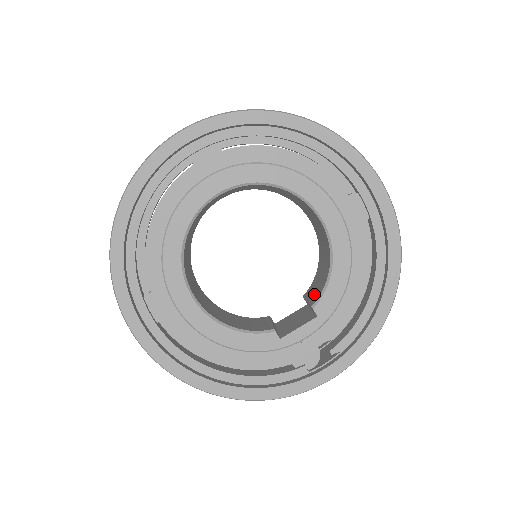
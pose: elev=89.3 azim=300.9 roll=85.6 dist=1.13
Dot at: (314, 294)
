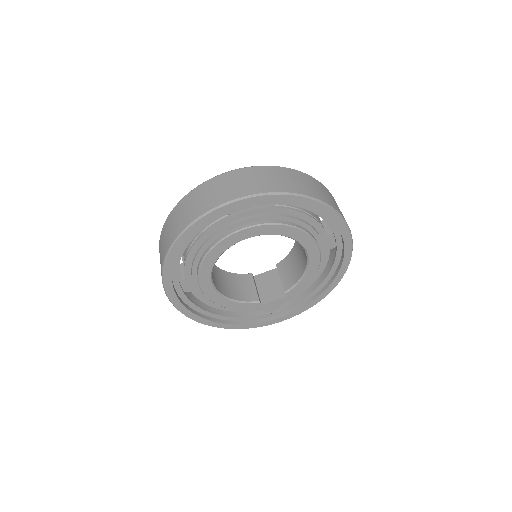
Dot at: (287, 278)
